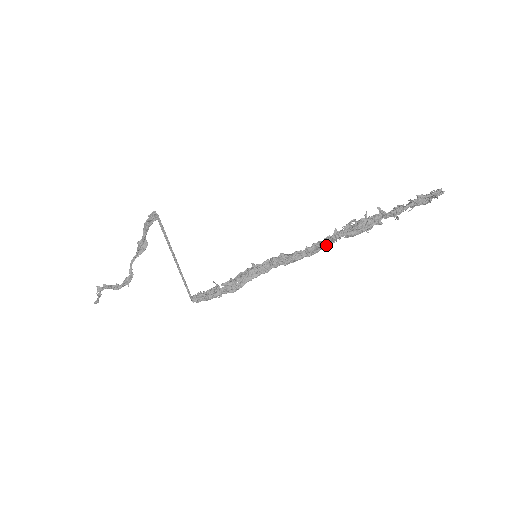
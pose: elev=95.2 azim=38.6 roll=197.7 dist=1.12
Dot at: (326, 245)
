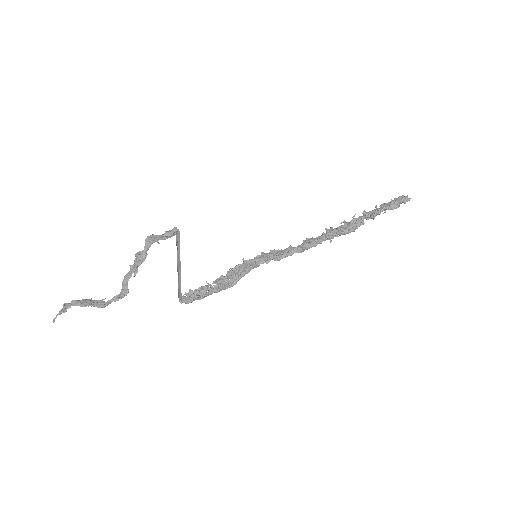
Dot at: (320, 243)
